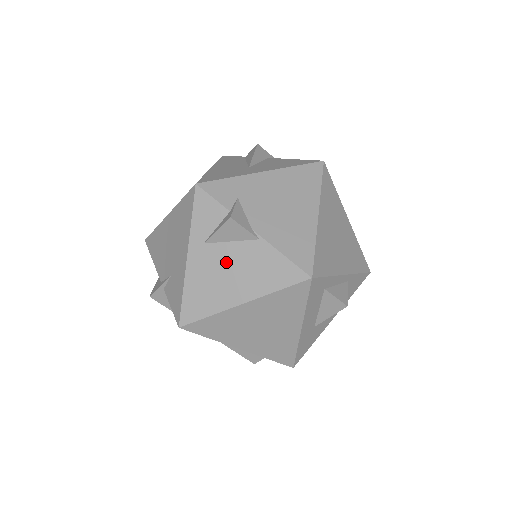
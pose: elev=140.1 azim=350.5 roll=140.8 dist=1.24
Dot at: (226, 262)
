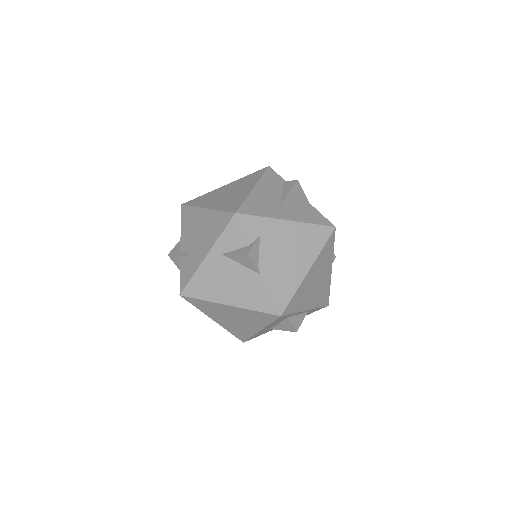
Dot at: (231, 275)
